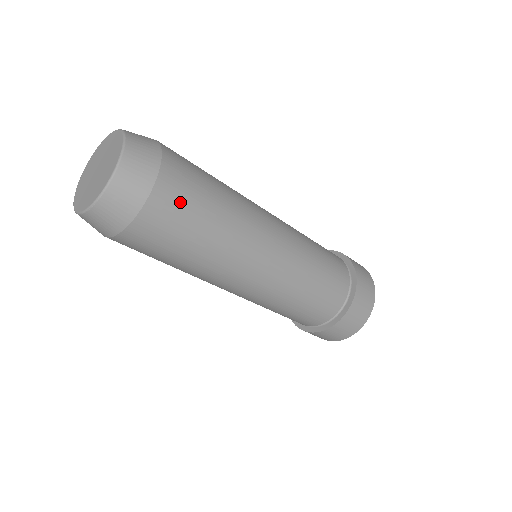
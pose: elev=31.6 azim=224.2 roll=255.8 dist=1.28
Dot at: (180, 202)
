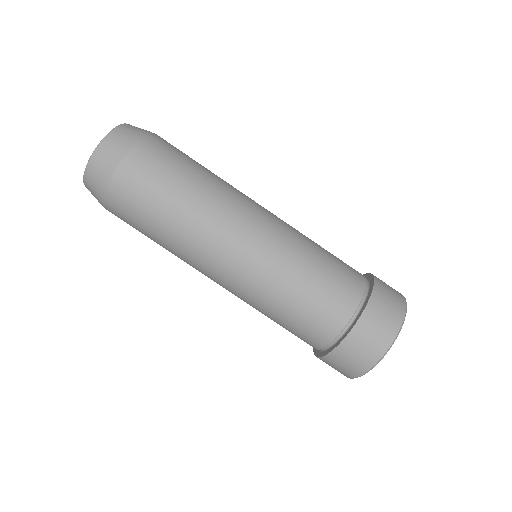
Dot at: (170, 150)
